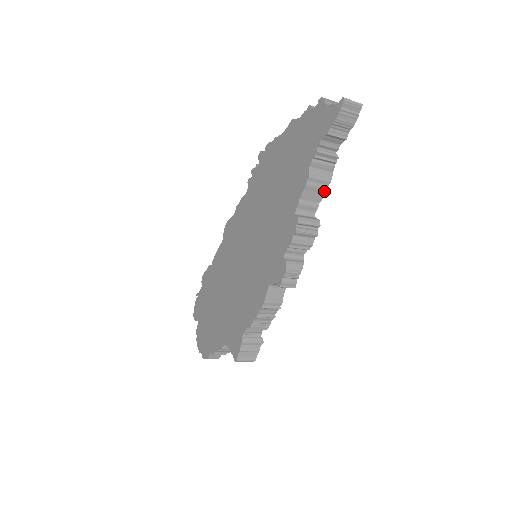
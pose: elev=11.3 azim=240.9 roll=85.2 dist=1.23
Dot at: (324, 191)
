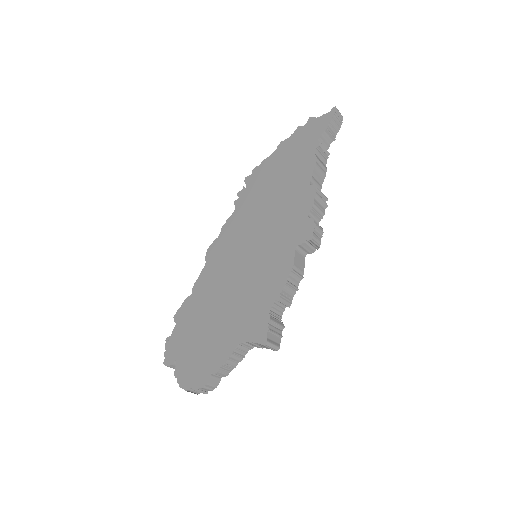
Dot at: (324, 176)
